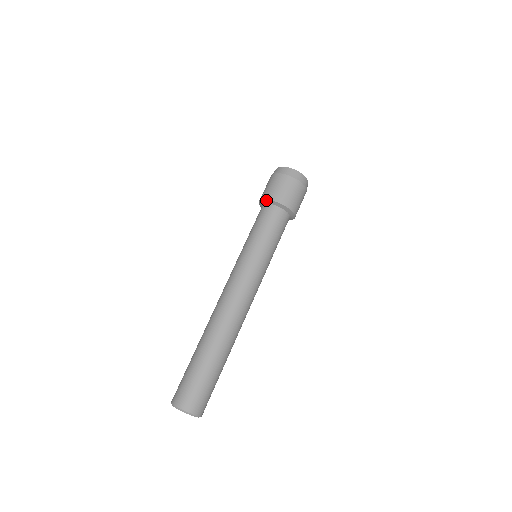
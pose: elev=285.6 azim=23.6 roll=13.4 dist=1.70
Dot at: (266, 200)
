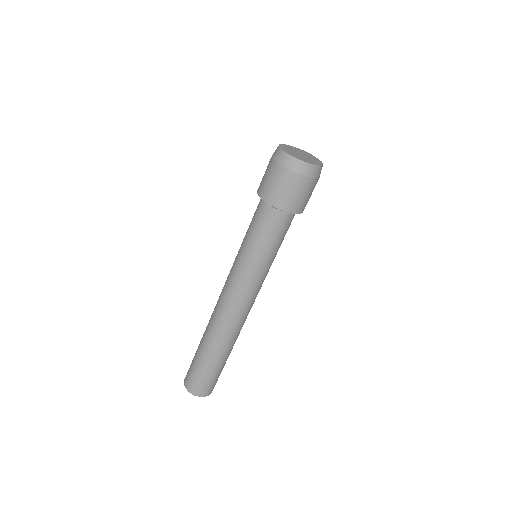
Dot at: (259, 196)
